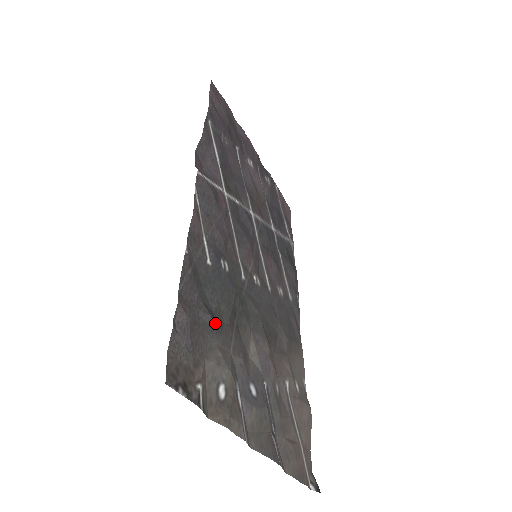
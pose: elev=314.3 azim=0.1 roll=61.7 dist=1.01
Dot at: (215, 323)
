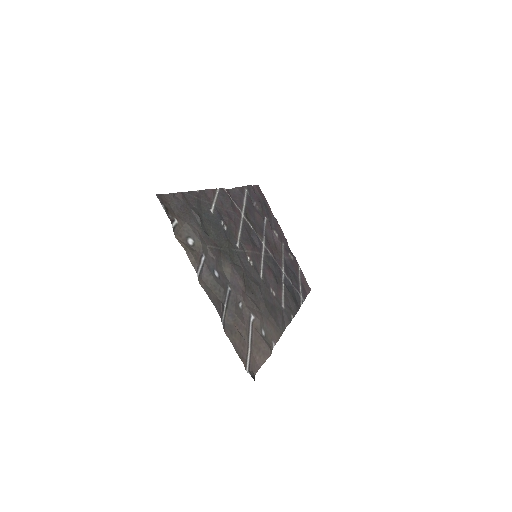
Dot at: (202, 226)
